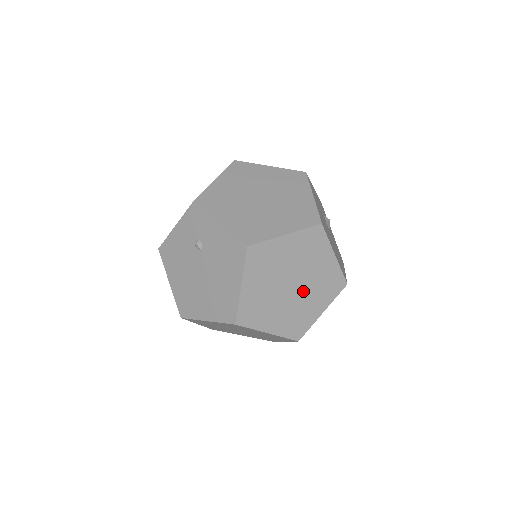
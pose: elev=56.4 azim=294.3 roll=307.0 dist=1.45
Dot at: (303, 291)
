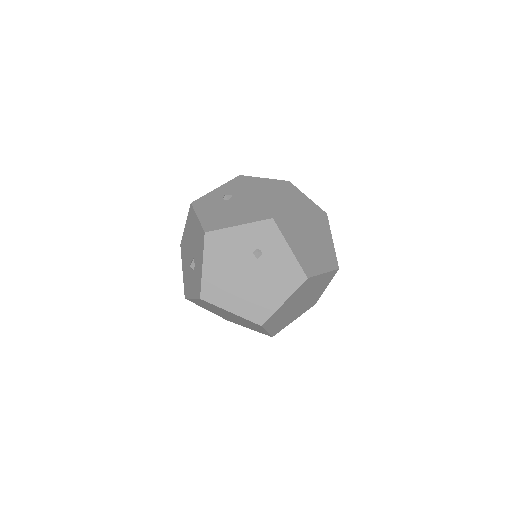
Dot at: (300, 307)
